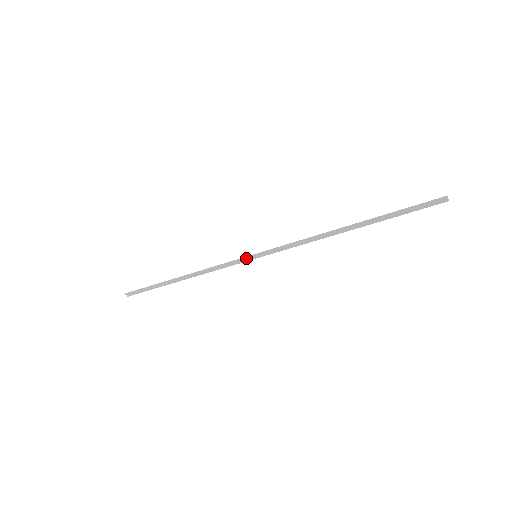
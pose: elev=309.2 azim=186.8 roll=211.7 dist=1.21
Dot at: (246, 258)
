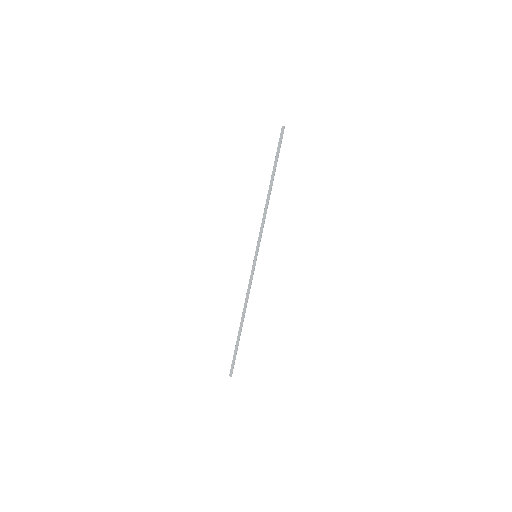
Dot at: (253, 263)
